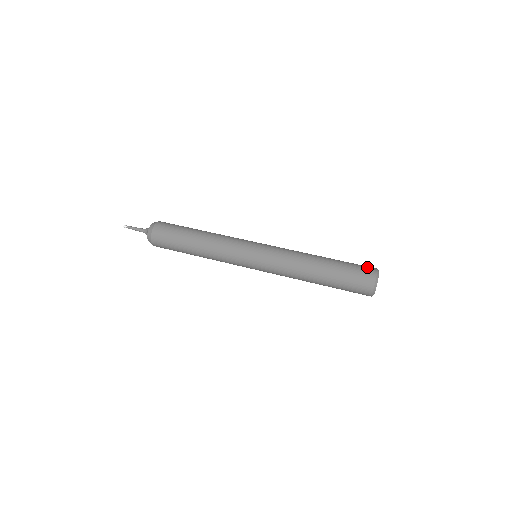
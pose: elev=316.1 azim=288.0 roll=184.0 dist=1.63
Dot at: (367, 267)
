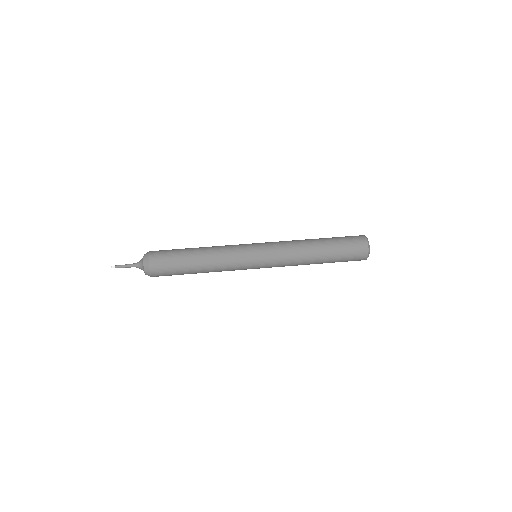
Dot at: (358, 241)
